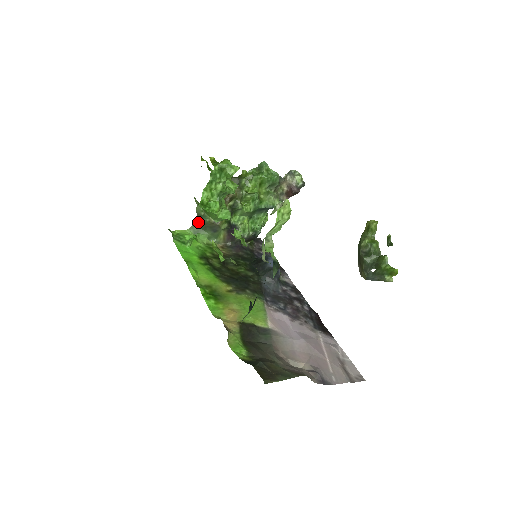
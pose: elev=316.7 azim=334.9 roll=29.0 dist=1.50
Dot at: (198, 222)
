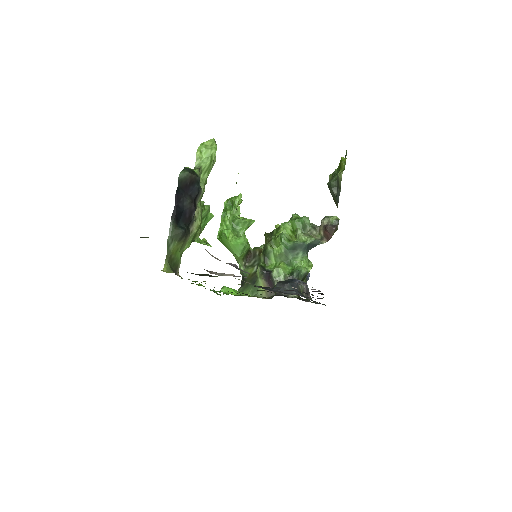
Dot at: (243, 282)
